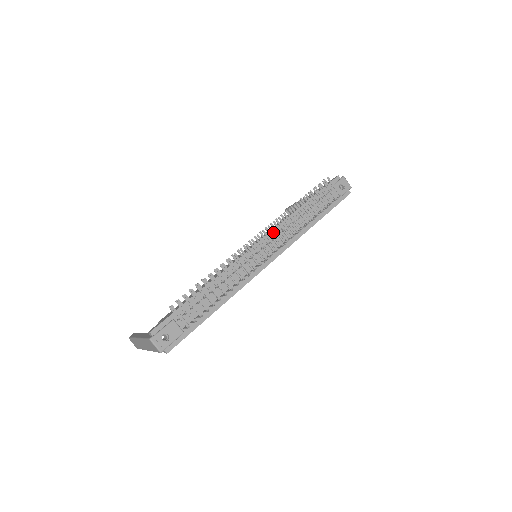
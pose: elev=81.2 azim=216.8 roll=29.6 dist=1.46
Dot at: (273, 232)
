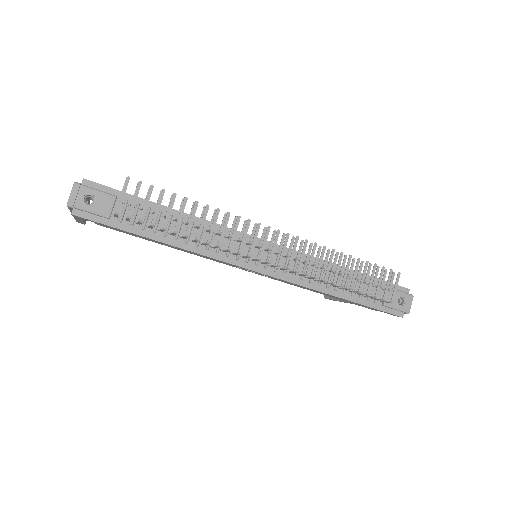
Dot at: (295, 247)
